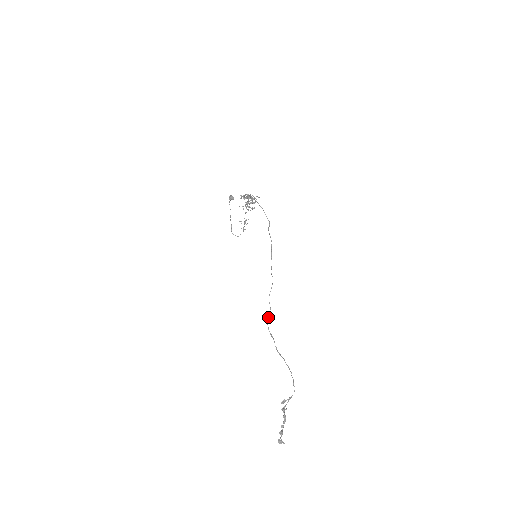
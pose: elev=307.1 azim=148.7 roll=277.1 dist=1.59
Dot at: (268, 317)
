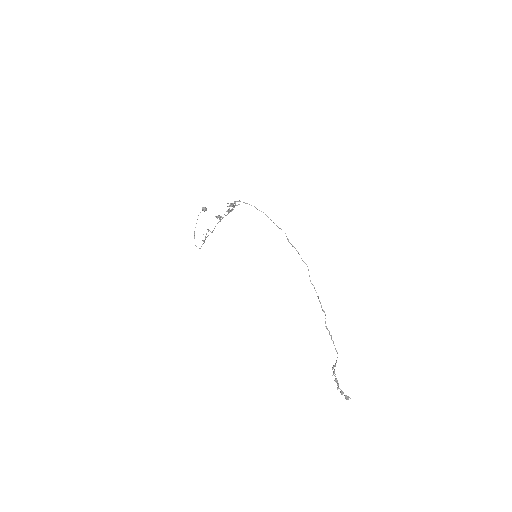
Dot at: (318, 296)
